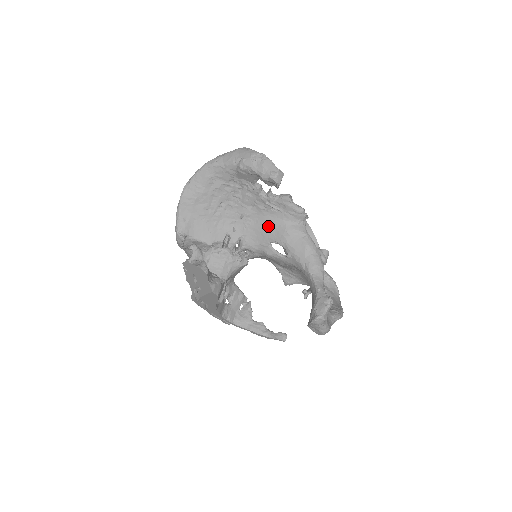
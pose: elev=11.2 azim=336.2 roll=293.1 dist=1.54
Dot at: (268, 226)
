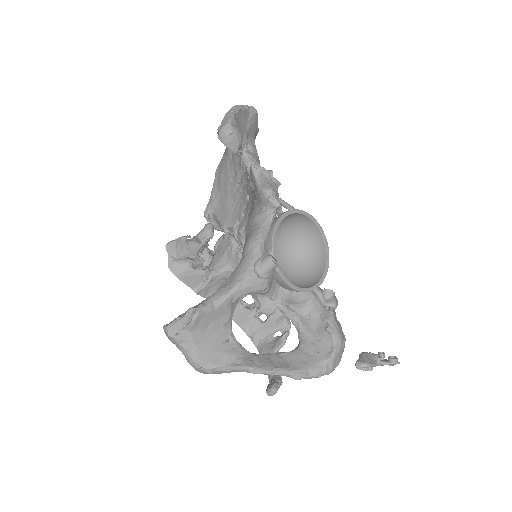
Dot at: (251, 212)
